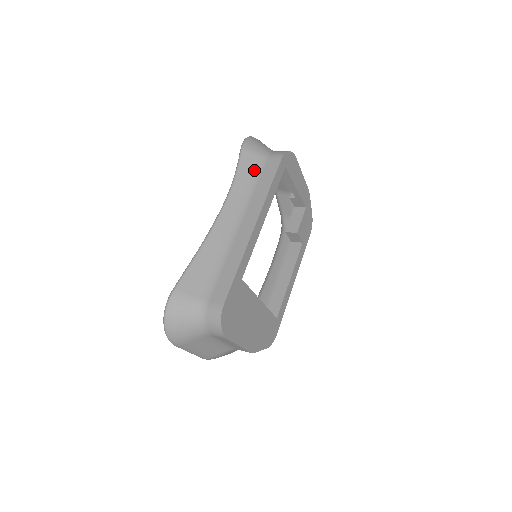
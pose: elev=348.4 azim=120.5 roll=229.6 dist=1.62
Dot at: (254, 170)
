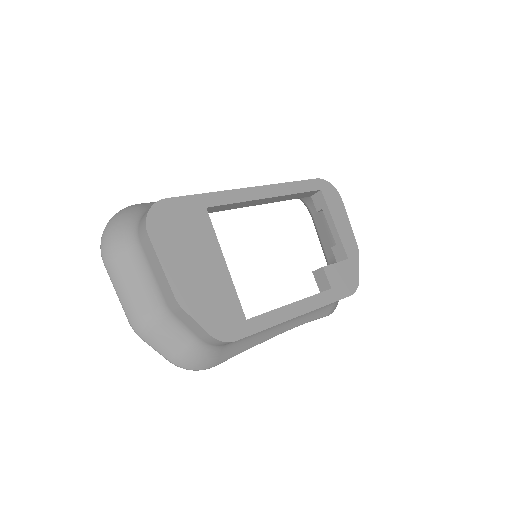
Dot at: occluded
